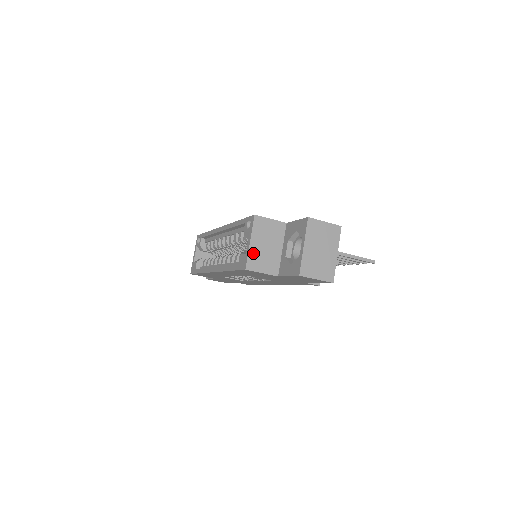
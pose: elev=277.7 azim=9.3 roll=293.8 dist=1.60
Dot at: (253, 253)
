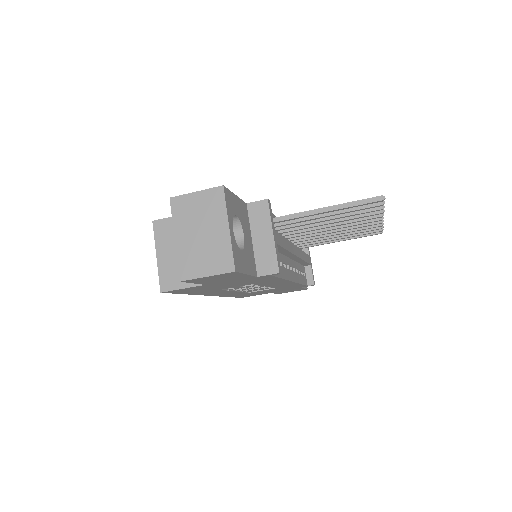
Dot at: (164, 268)
